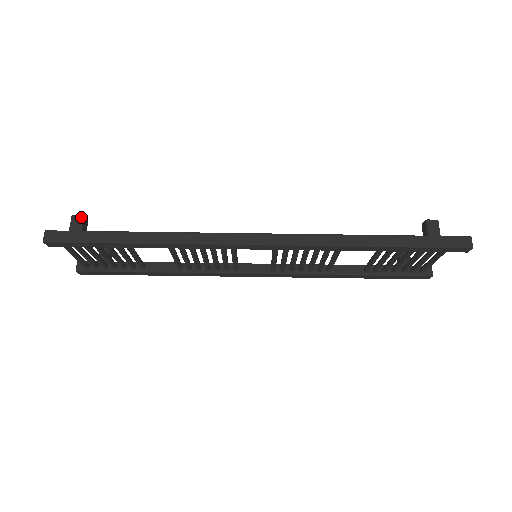
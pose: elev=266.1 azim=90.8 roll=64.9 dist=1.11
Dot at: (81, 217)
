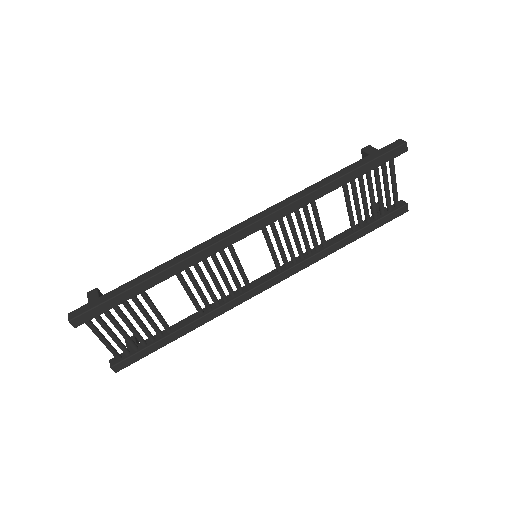
Dot at: (95, 290)
